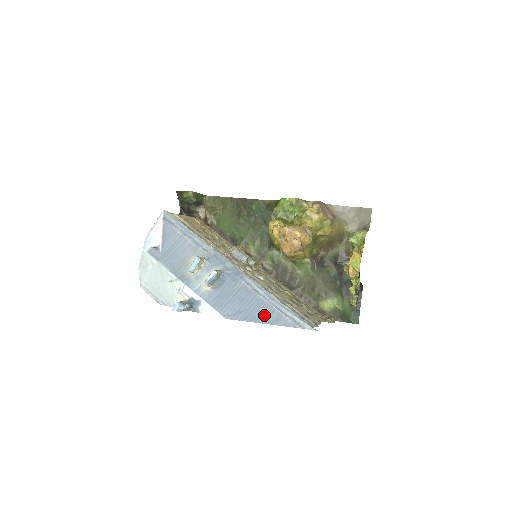
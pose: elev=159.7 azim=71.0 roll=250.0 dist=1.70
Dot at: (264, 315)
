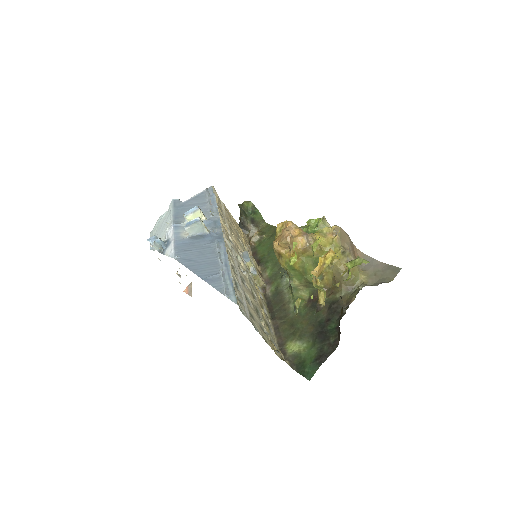
Dot at: (207, 272)
